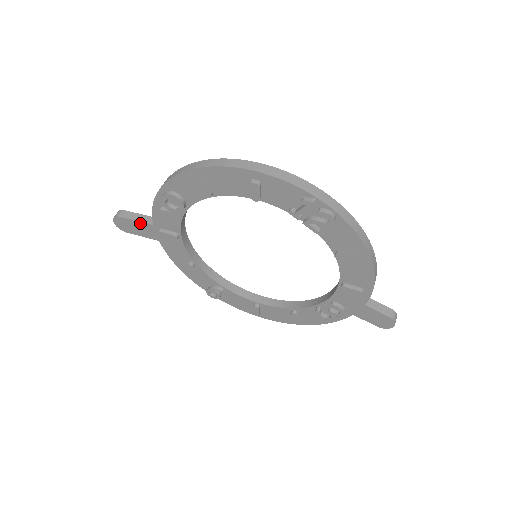
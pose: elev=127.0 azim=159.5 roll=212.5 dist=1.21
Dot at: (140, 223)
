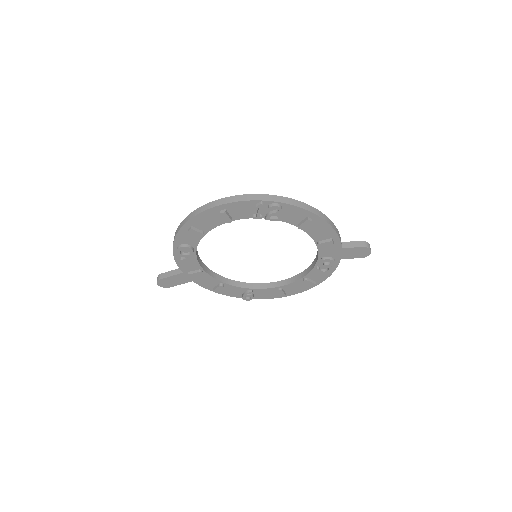
Dot at: (174, 276)
